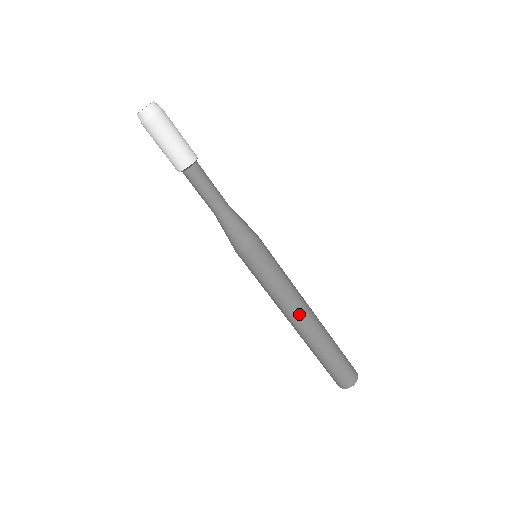
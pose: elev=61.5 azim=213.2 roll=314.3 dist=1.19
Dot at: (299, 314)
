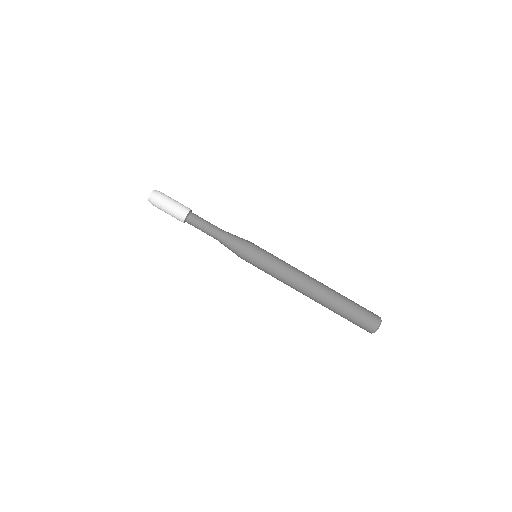
Dot at: (306, 278)
